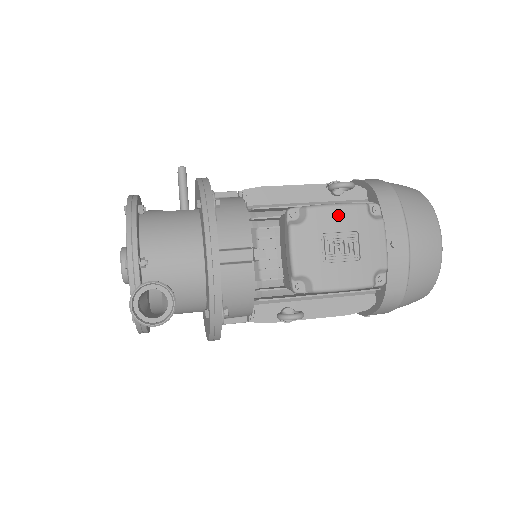
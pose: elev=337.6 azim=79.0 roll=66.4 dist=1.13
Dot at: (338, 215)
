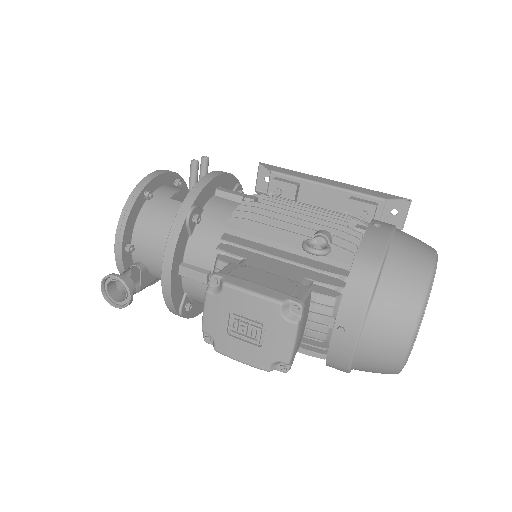
Dot at: (249, 302)
